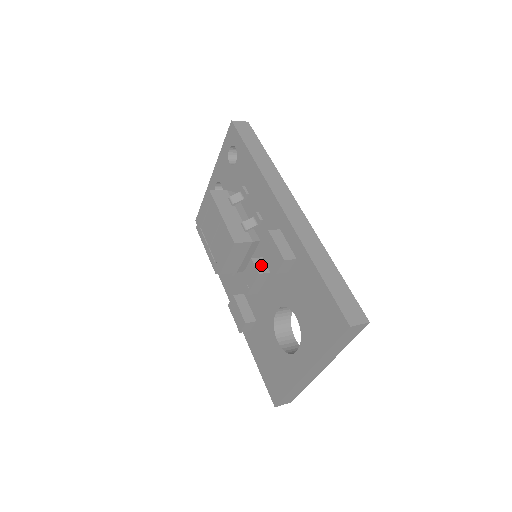
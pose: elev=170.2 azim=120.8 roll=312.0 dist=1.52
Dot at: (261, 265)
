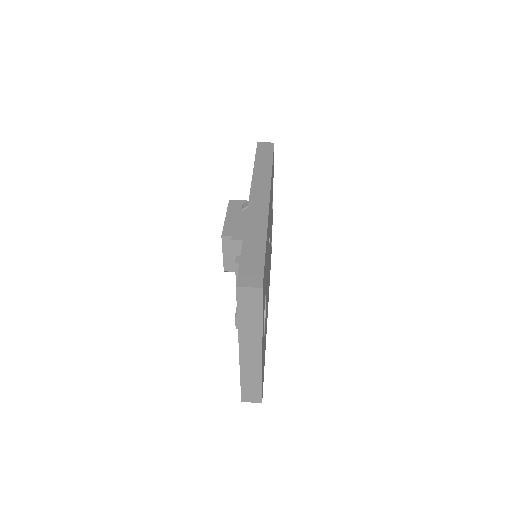
Dot at: occluded
